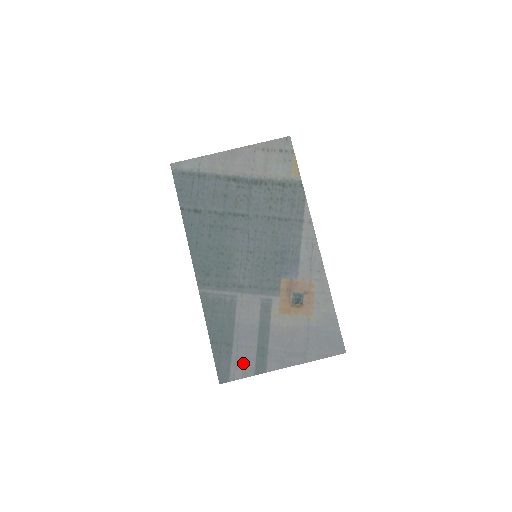
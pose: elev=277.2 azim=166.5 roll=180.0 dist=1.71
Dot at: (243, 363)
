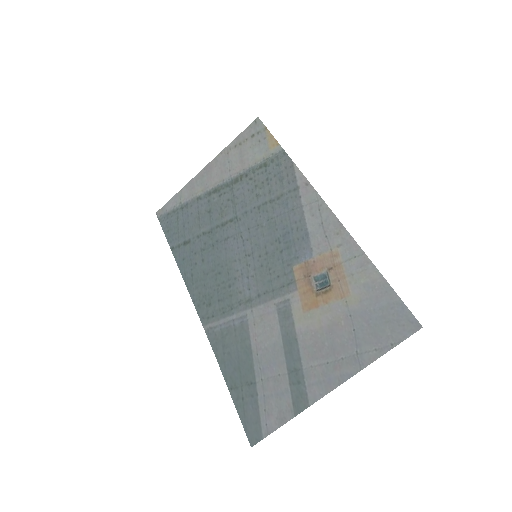
Dot at: (275, 403)
